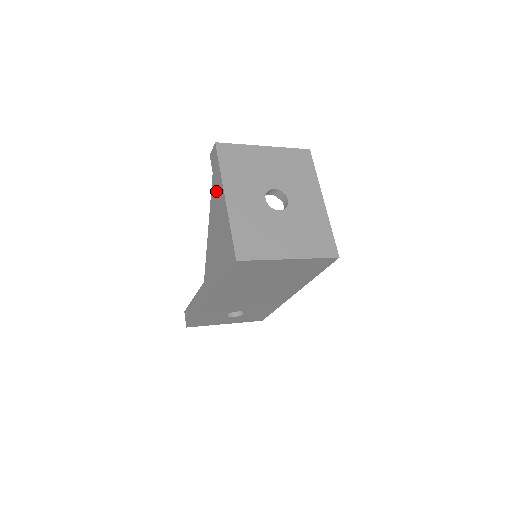
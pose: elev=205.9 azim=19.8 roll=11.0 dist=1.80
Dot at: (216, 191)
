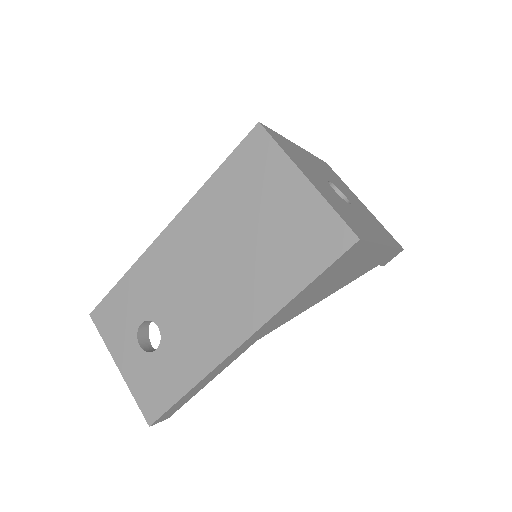
Dot at: occluded
